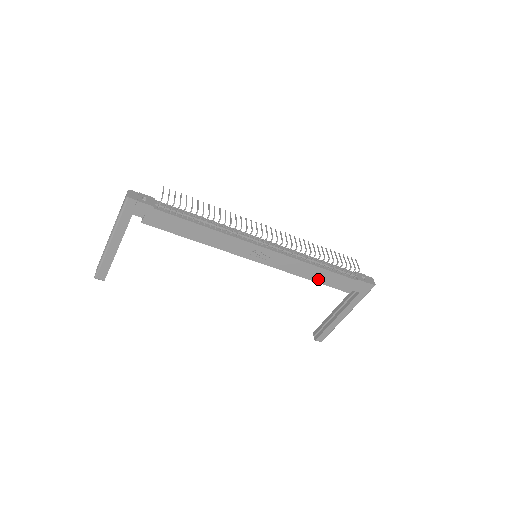
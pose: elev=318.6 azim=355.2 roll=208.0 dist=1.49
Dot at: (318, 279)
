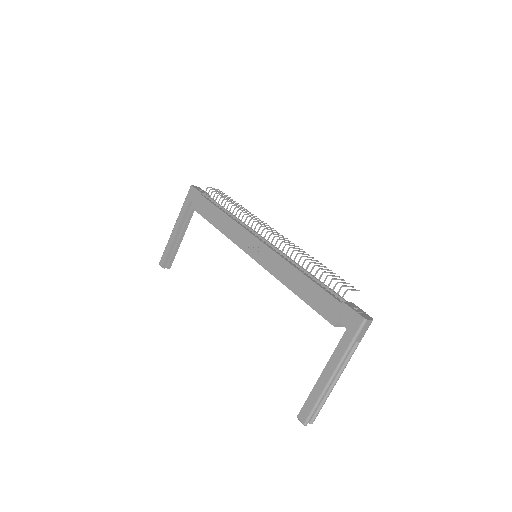
Dot at: (301, 293)
